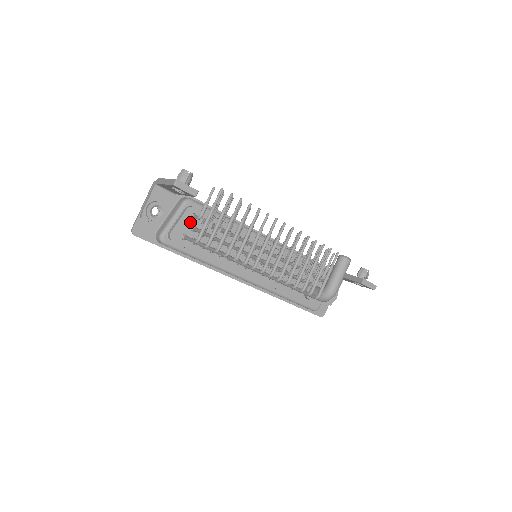
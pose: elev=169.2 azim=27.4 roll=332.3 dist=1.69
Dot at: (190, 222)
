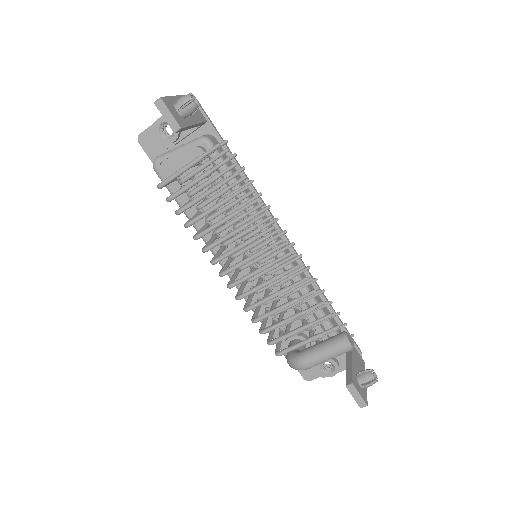
Dot at: occluded
